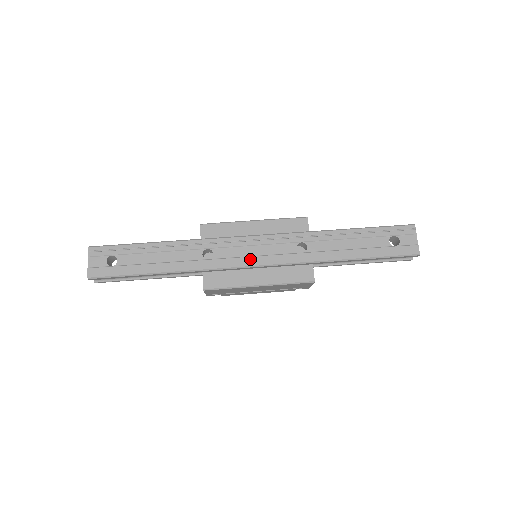
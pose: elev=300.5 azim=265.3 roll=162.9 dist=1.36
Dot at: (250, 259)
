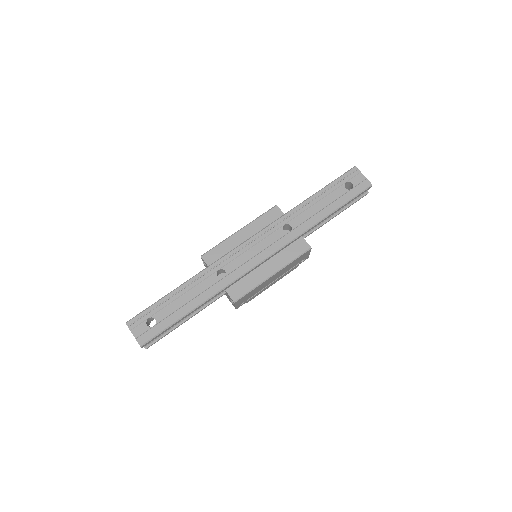
Dot at: (255, 259)
